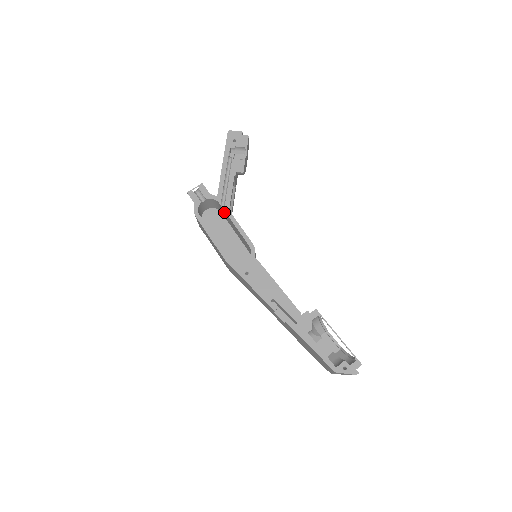
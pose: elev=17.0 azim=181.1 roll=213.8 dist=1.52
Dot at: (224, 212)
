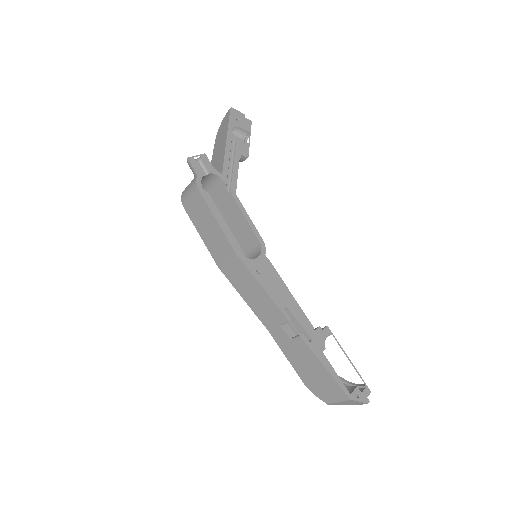
Dot at: (226, 195)
